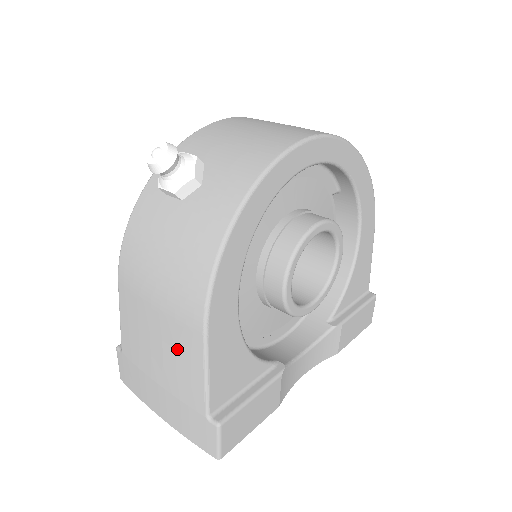
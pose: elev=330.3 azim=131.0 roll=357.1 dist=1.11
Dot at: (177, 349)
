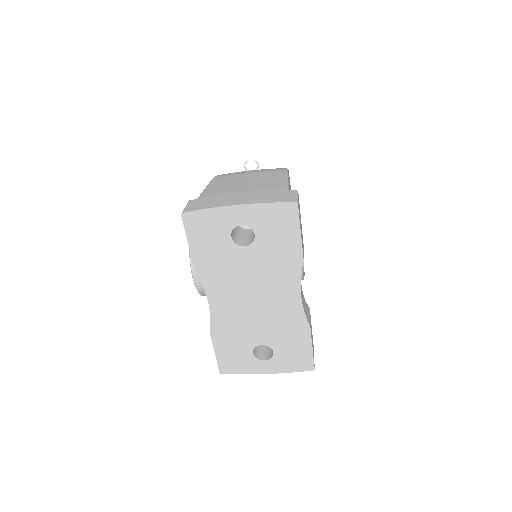
Dot at: (265, 178)
